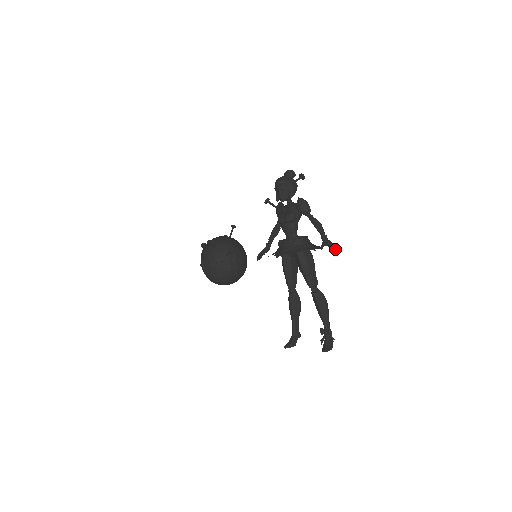
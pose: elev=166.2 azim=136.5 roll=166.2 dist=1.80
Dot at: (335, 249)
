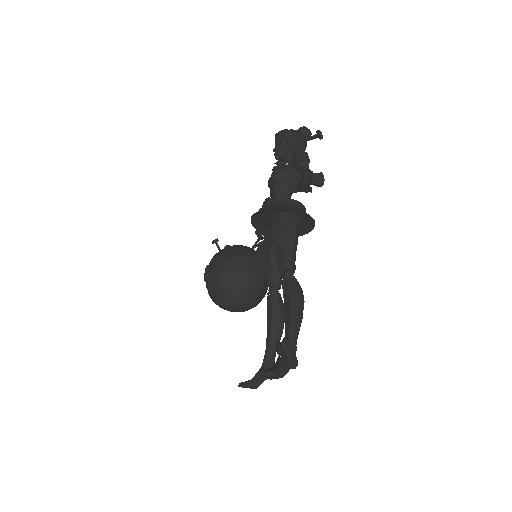
Dot at: (303, 187)
